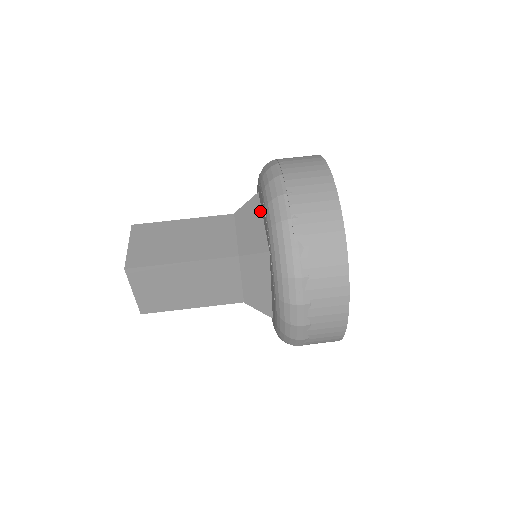
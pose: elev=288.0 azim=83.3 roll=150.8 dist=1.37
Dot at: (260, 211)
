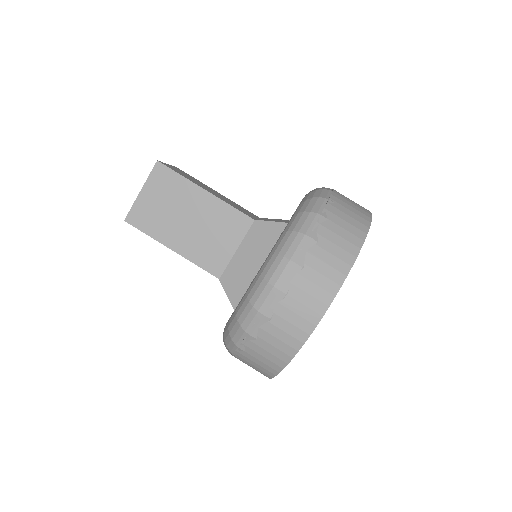
Dot at: occluded
